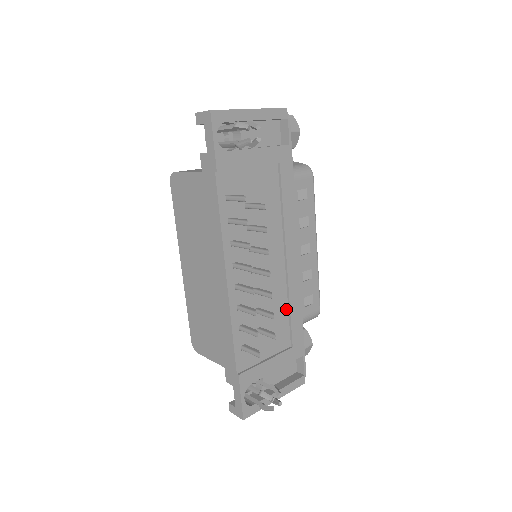
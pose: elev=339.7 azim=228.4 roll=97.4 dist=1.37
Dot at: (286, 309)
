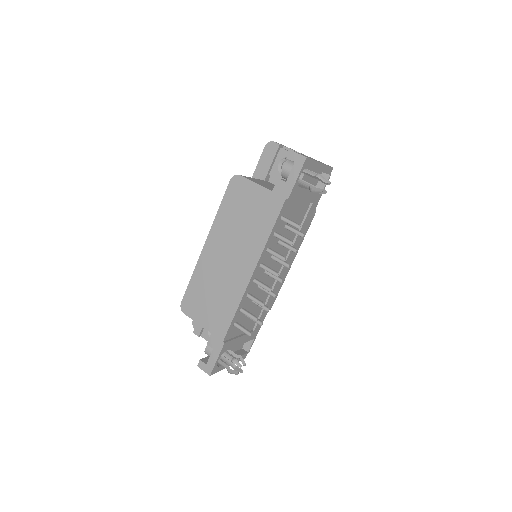
Dot at: (264, 303)
